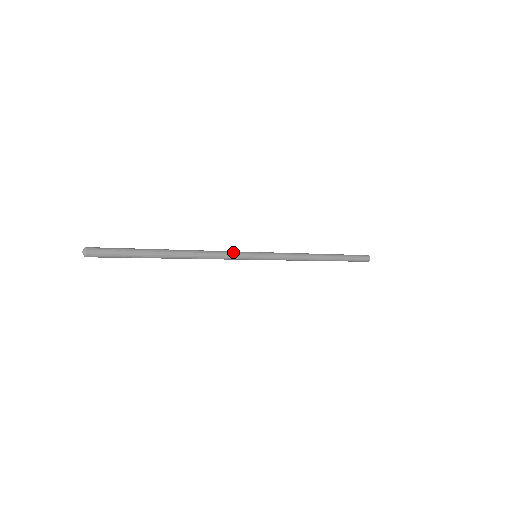
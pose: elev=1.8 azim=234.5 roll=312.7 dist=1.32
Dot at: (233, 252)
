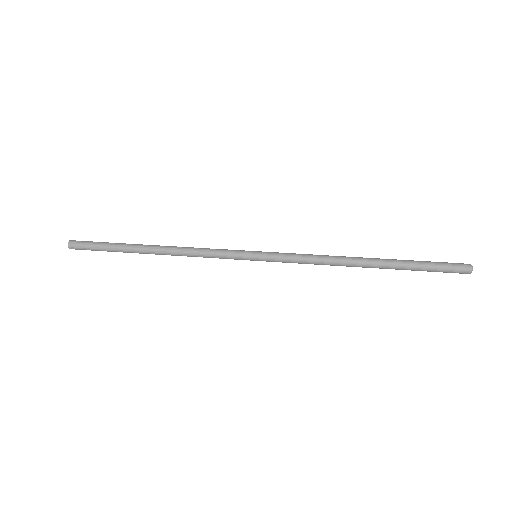
Dot at: (221, 255)
